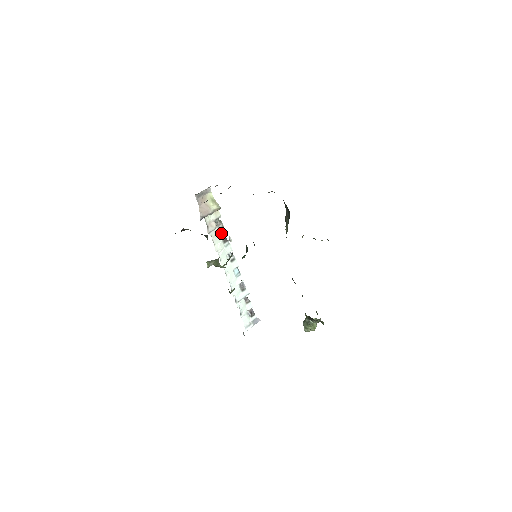
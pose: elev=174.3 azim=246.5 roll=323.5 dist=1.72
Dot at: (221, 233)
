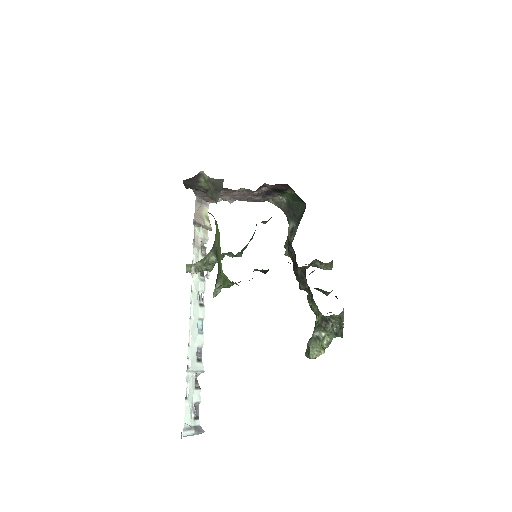
Dot at: occluded
